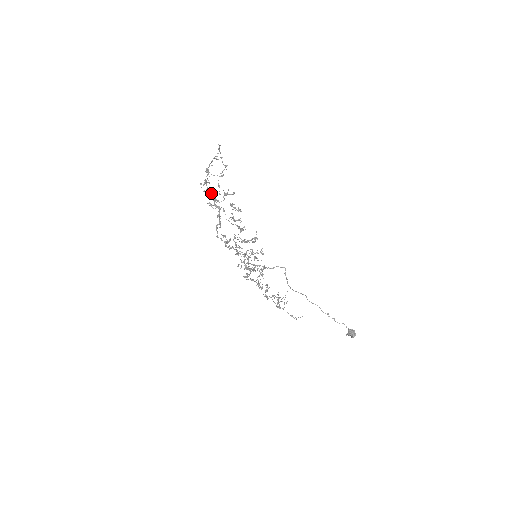
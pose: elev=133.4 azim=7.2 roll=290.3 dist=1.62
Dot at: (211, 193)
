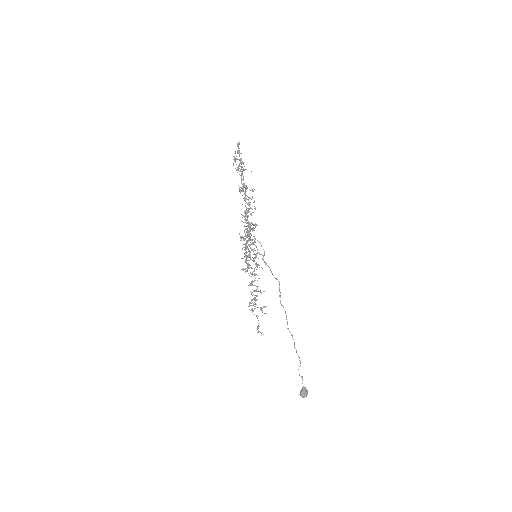
Dot at: (243, 180)
